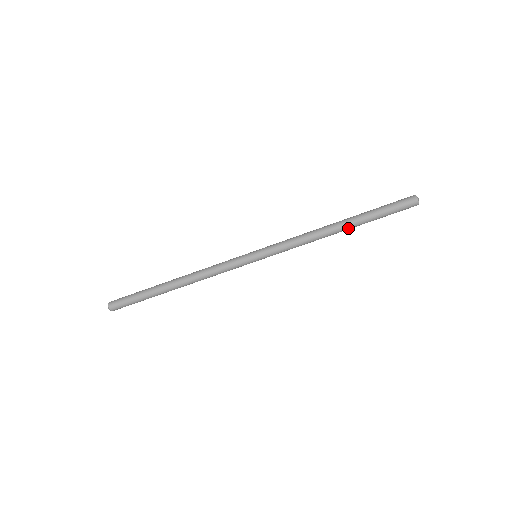
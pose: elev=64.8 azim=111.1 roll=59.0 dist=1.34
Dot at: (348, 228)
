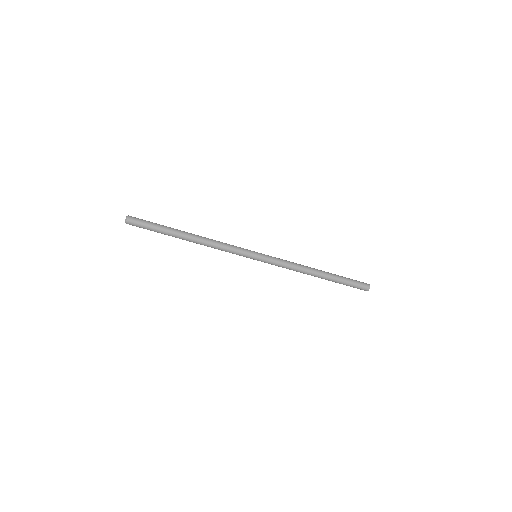
Dot at: (323, 277)
